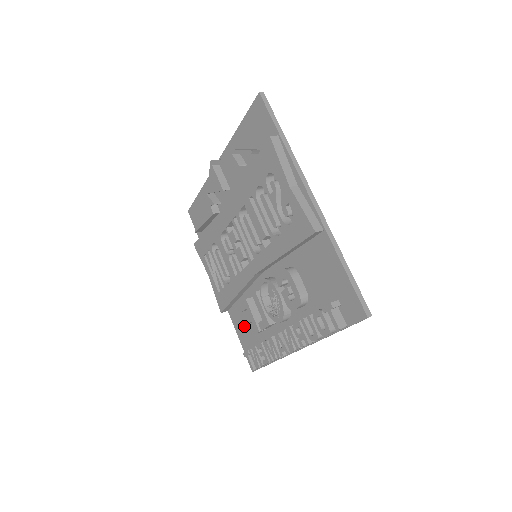
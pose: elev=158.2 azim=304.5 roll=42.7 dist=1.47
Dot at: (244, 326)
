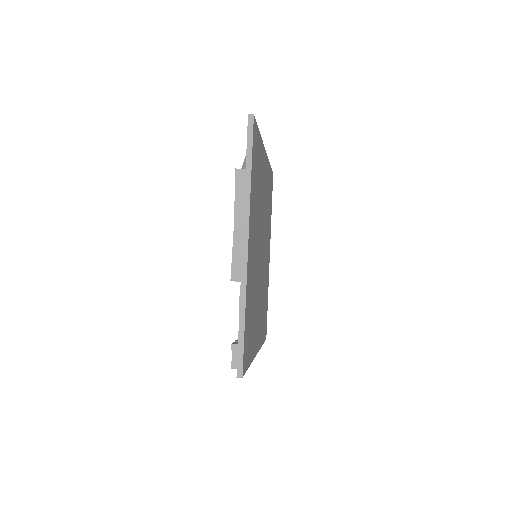
Dot at: occluded
